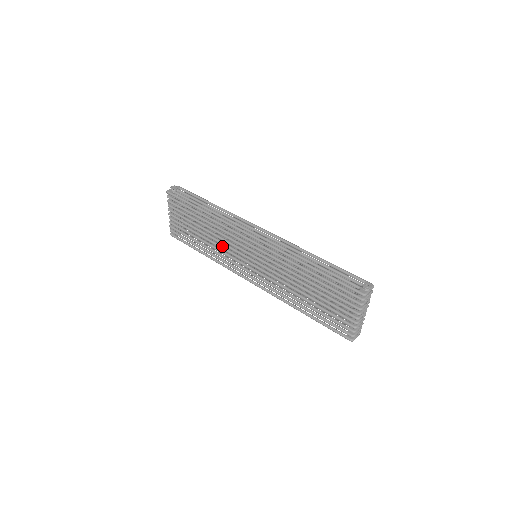
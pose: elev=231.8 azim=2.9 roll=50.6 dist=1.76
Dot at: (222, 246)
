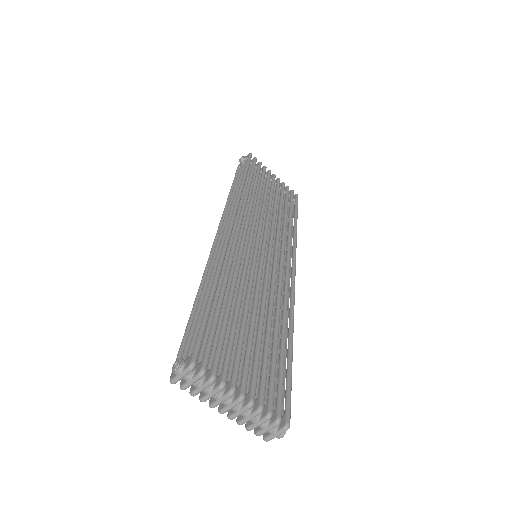
Dot at: occluded
